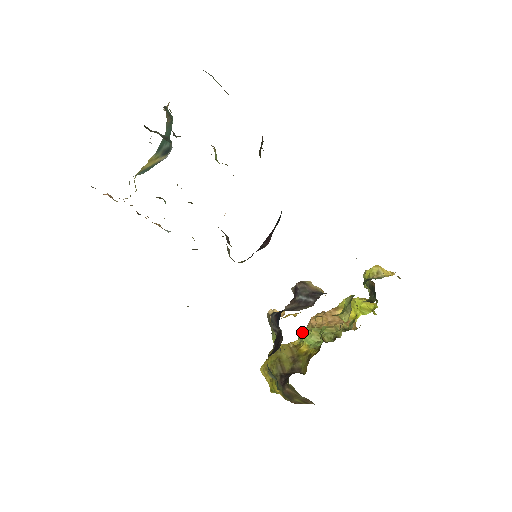
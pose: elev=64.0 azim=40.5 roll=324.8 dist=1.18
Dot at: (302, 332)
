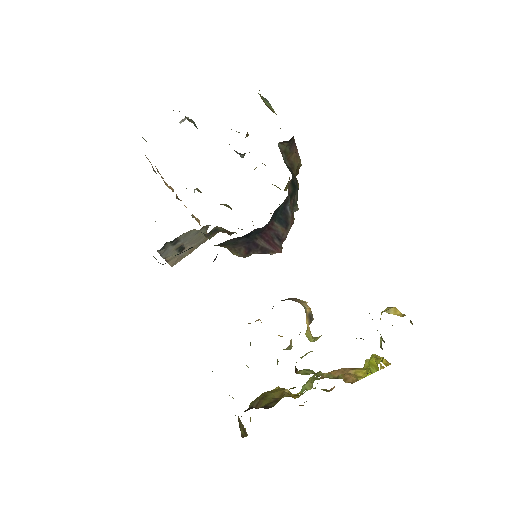
Dot at: occluded
